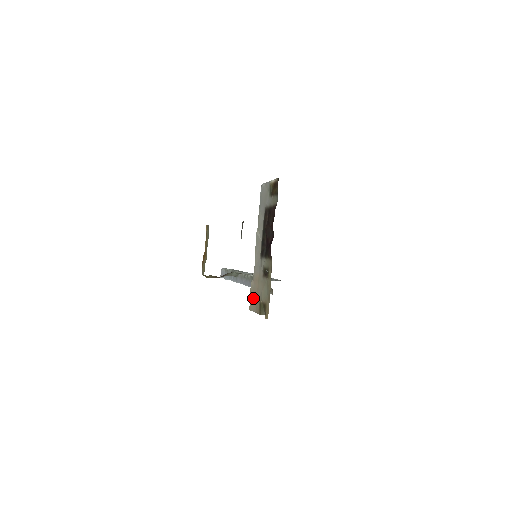
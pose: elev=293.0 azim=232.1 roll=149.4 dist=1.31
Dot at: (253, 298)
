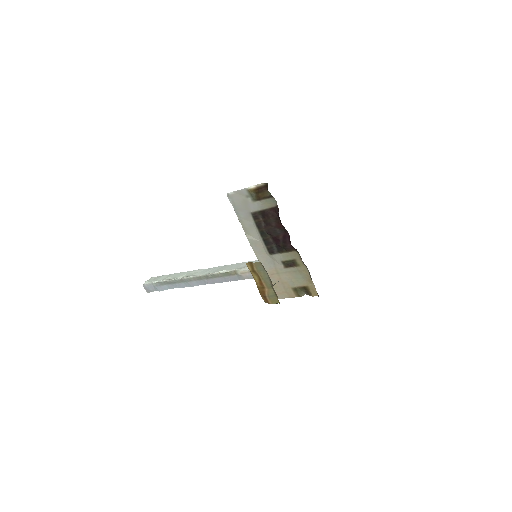
Dot at: (276, 289)
